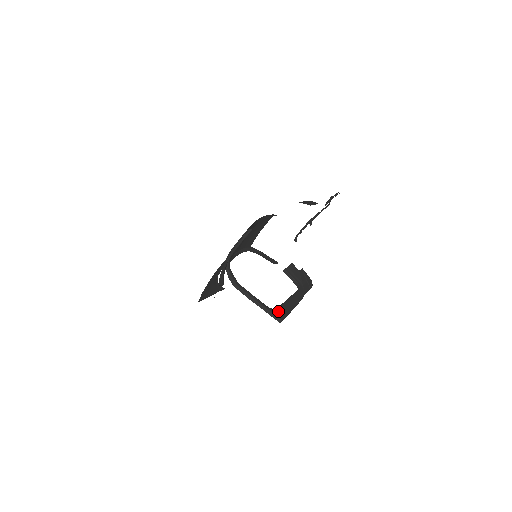
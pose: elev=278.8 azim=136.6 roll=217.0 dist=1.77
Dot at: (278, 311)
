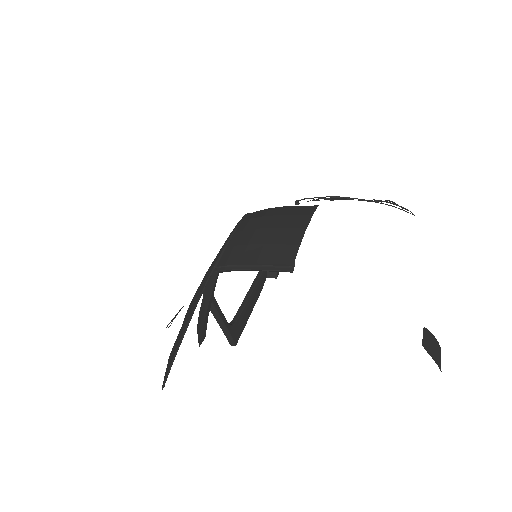
Dot at: (236, 328)
